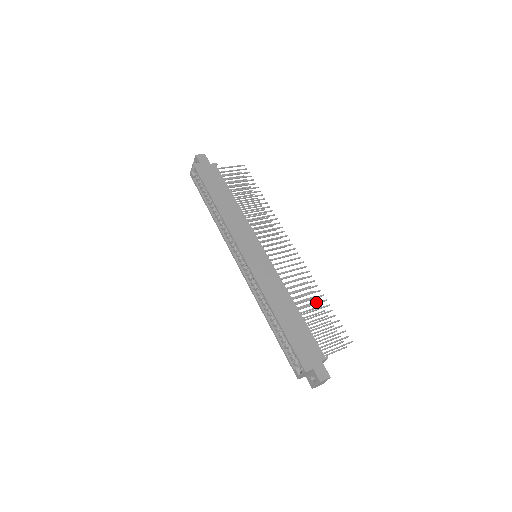
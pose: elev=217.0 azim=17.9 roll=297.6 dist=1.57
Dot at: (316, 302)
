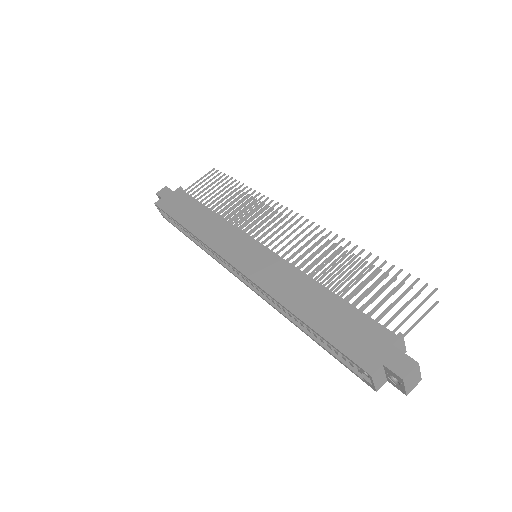
Dot at: (363, 265)
